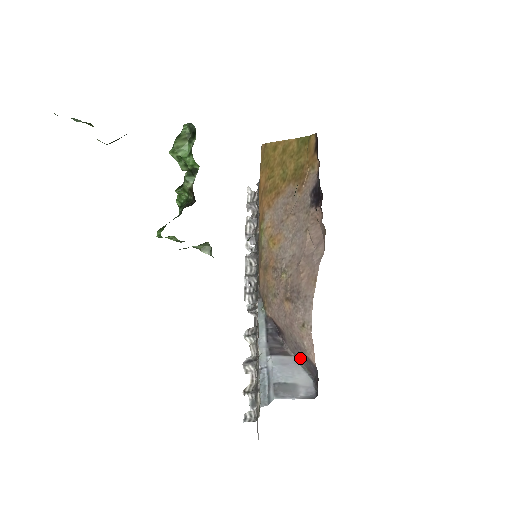
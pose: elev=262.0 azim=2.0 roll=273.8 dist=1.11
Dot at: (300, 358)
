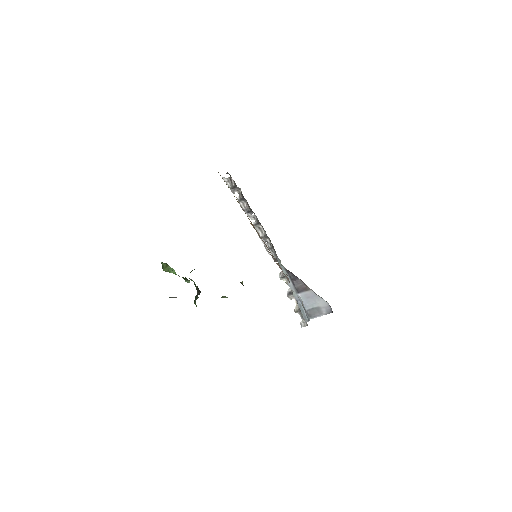
Dot at: (315, 294)
